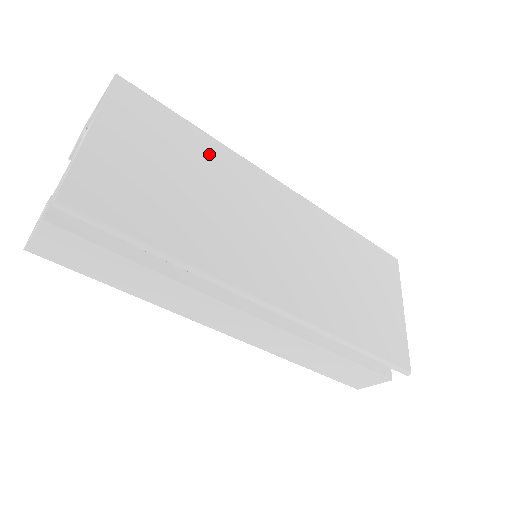
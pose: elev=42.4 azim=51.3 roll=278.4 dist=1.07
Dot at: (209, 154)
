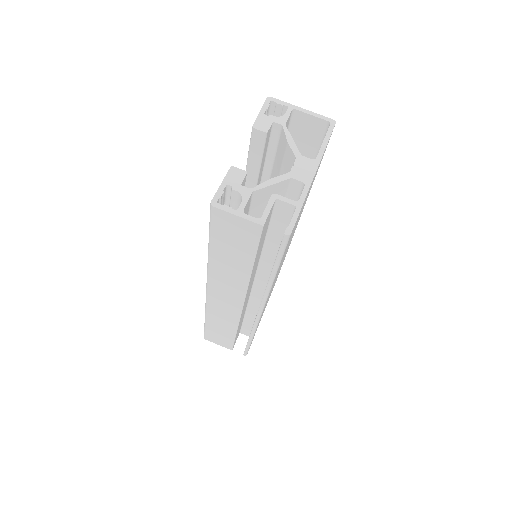
Dot at: occluded
